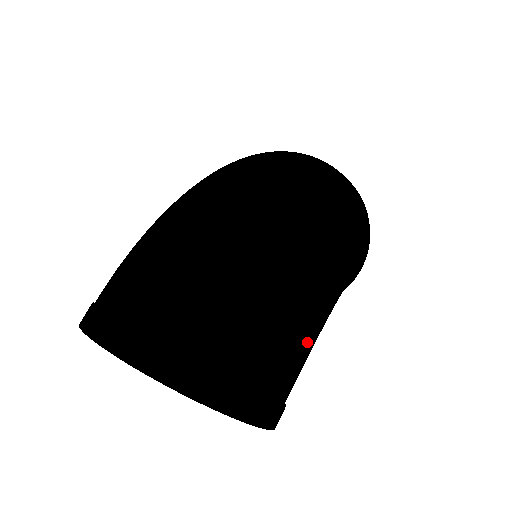
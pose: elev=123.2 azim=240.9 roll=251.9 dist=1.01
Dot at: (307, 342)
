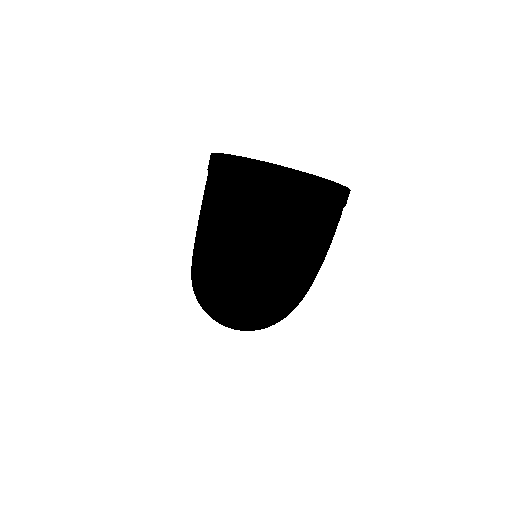
Dot at: occluded
